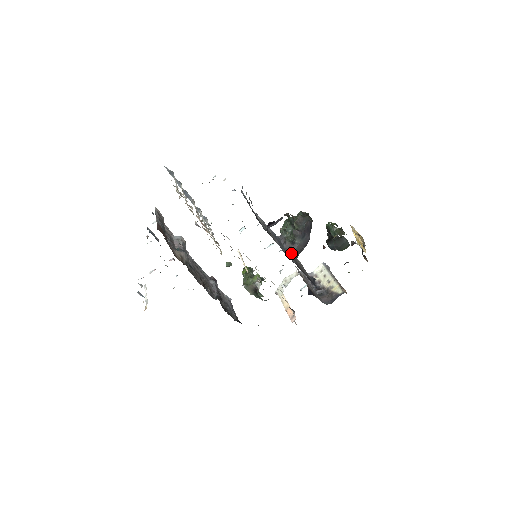
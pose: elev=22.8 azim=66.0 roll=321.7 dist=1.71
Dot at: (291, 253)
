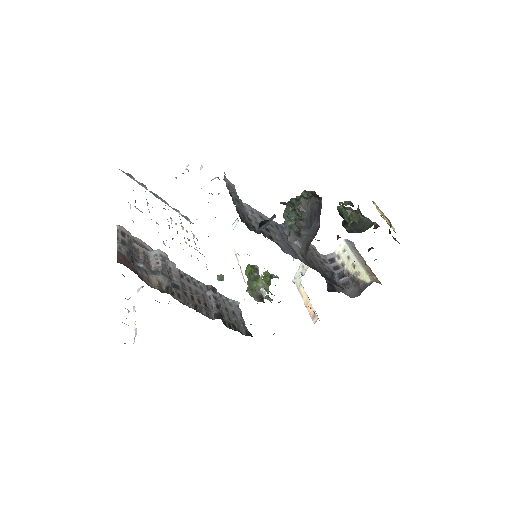
Dot at: (298, 247)
